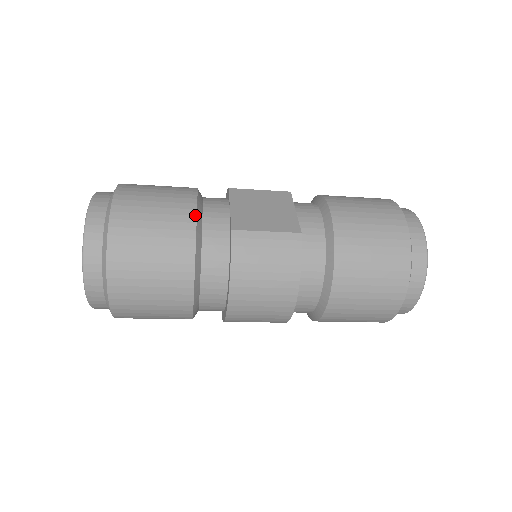
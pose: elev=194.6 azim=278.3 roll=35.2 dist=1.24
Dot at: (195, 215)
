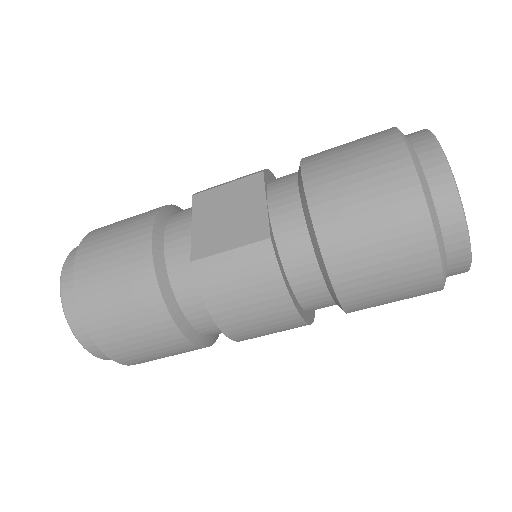
Dot at: (151, 256)
